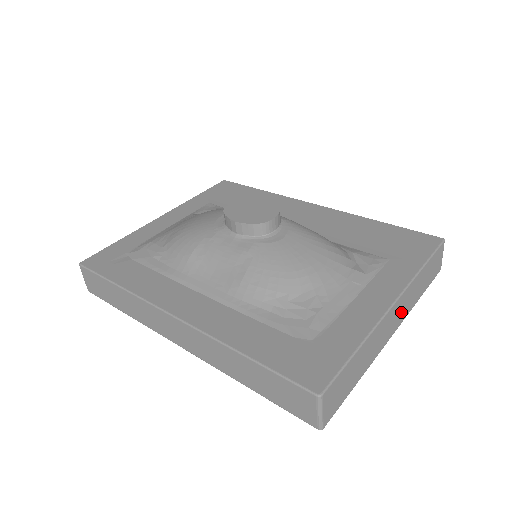
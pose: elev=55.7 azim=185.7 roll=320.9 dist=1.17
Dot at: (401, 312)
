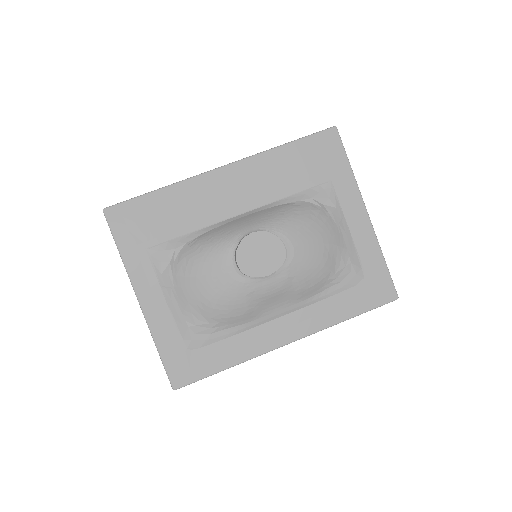
Dot at: occluded
